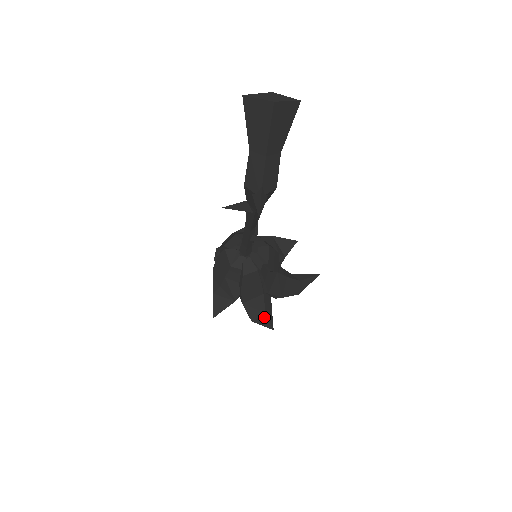
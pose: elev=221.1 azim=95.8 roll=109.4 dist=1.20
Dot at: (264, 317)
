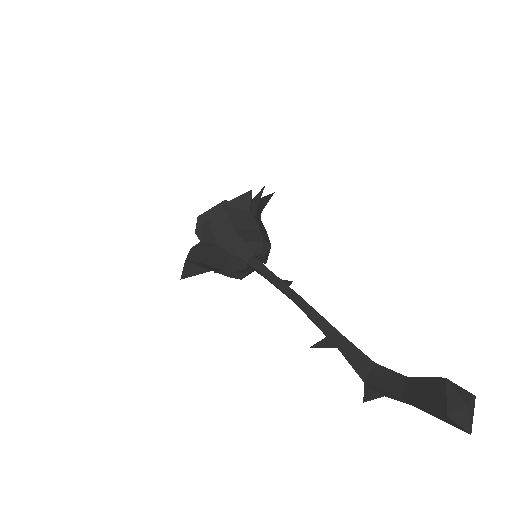
Dot at: occluded
